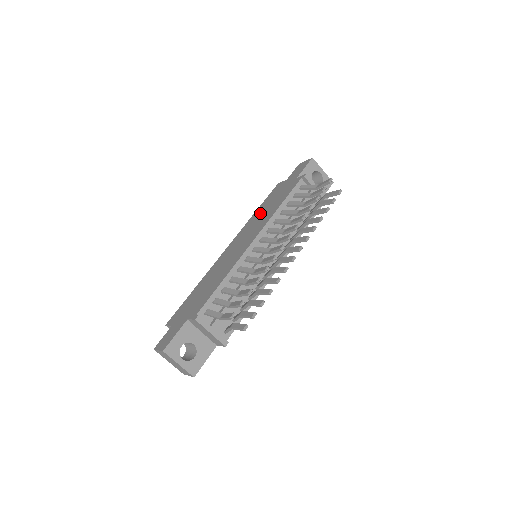
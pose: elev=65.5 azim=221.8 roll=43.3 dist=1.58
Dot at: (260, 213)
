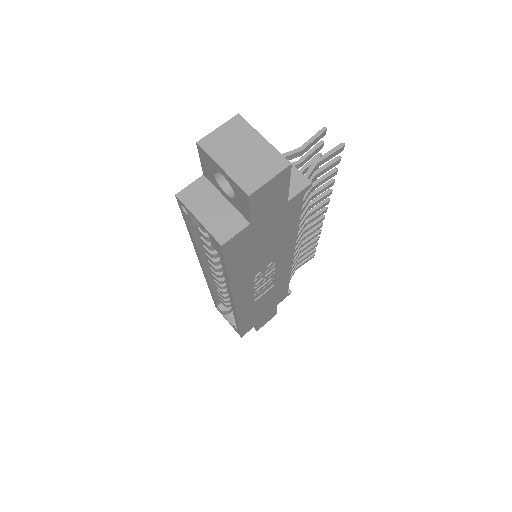
Dot at: occluded
